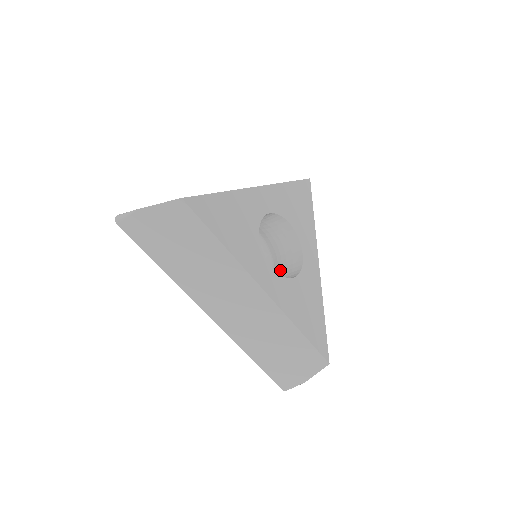
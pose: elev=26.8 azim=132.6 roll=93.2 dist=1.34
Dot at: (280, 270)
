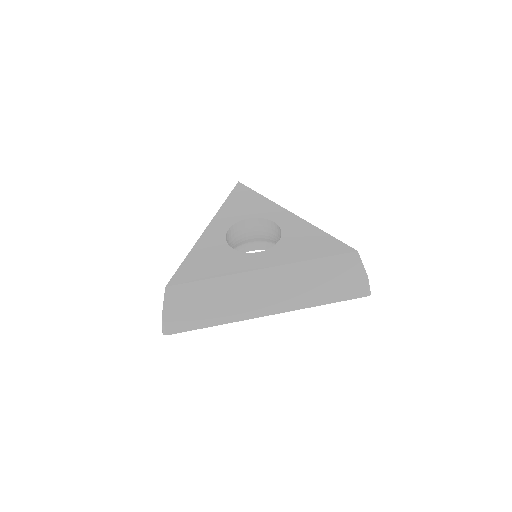
Dot at: occluded
